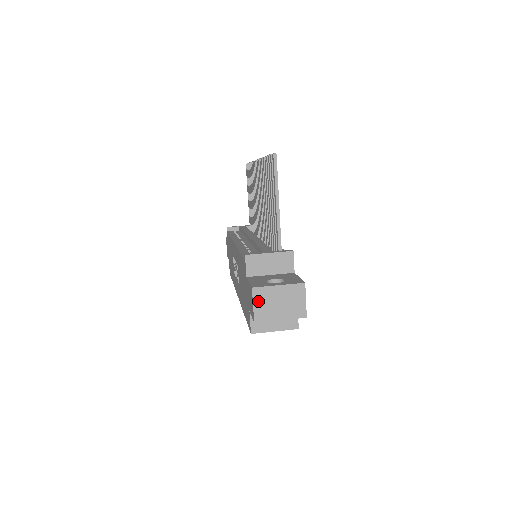
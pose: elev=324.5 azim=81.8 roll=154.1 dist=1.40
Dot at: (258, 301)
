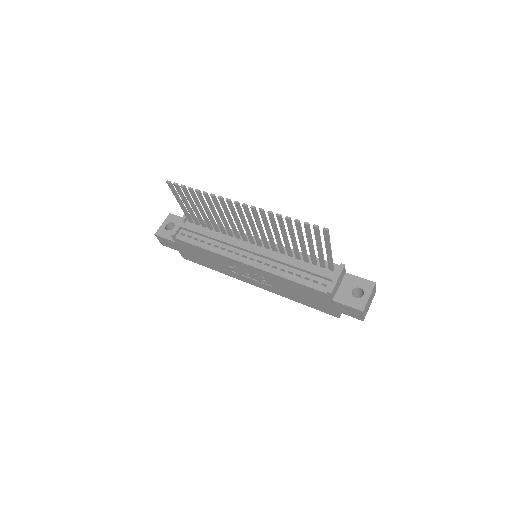
Dot at: (364, 313)
